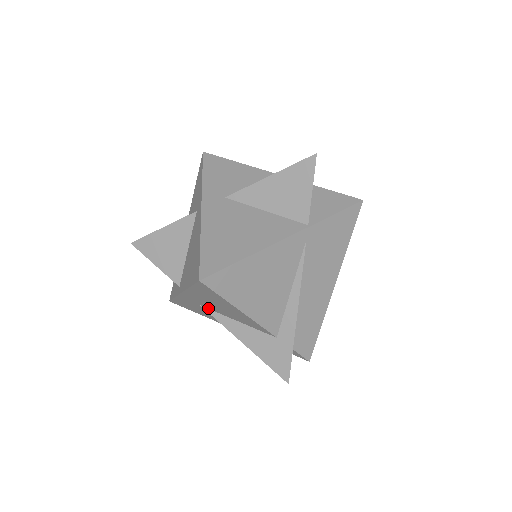
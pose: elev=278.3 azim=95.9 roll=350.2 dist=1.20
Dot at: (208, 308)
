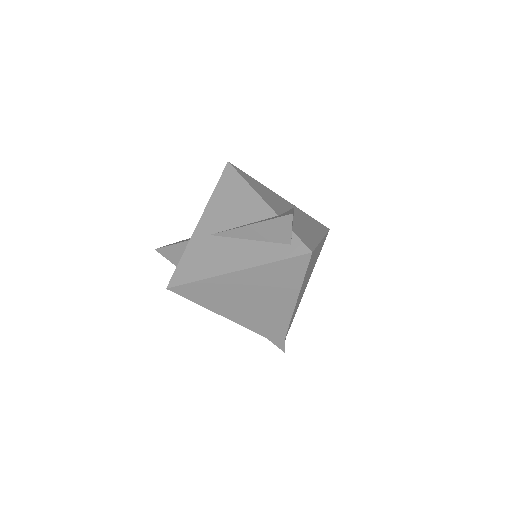
Dot at: (217, 232)
